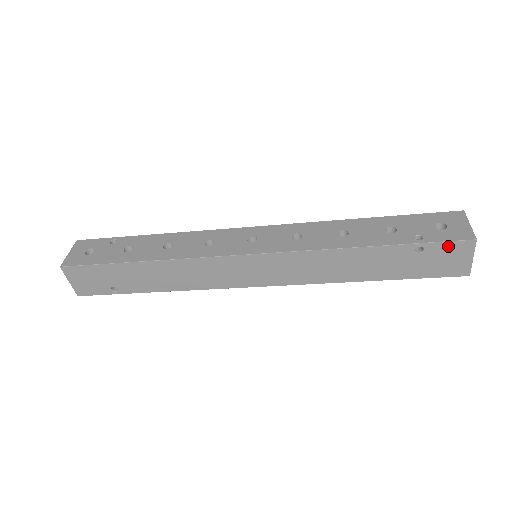
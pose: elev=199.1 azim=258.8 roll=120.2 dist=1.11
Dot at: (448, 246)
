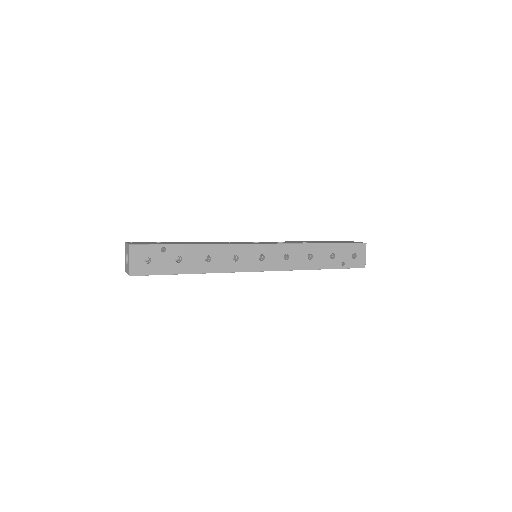
Dot at: occluded
